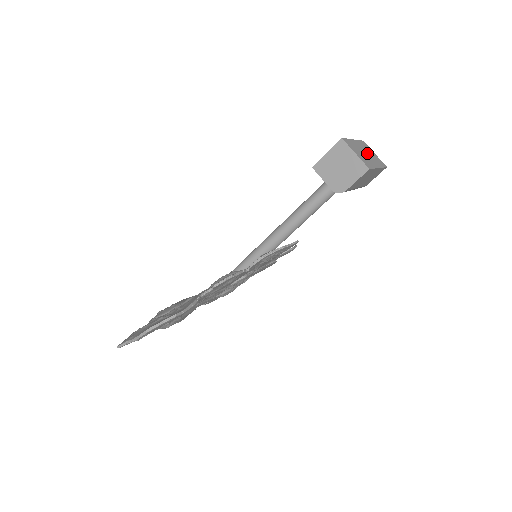
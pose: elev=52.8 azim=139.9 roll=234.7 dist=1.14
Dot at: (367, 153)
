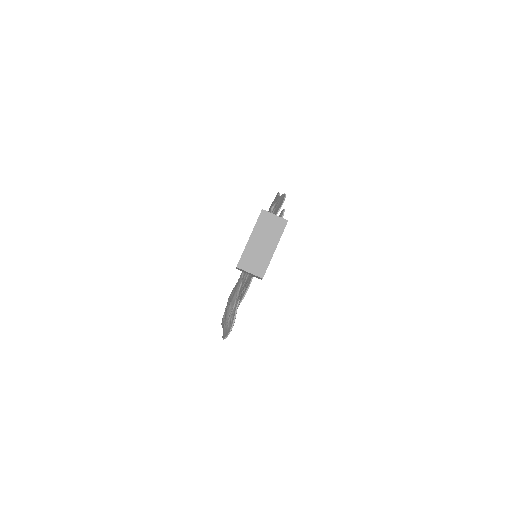
Dot at: (264, 239)
